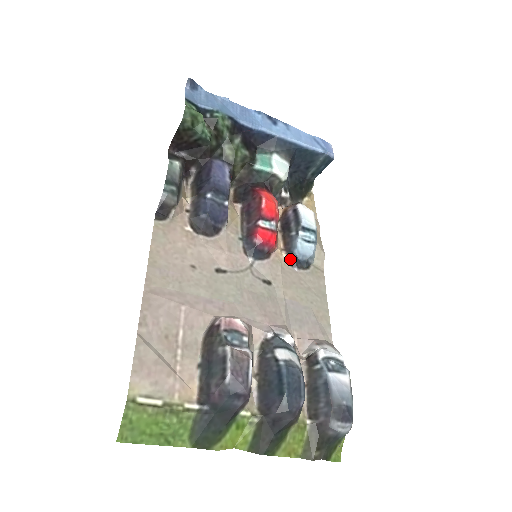
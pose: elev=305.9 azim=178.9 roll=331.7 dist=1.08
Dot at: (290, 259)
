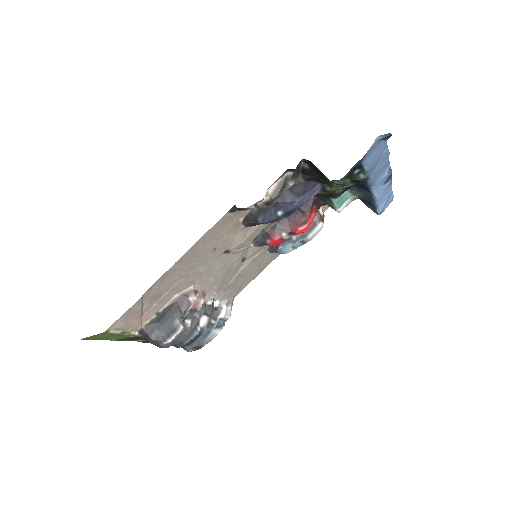
Dot at: (273, 247)
